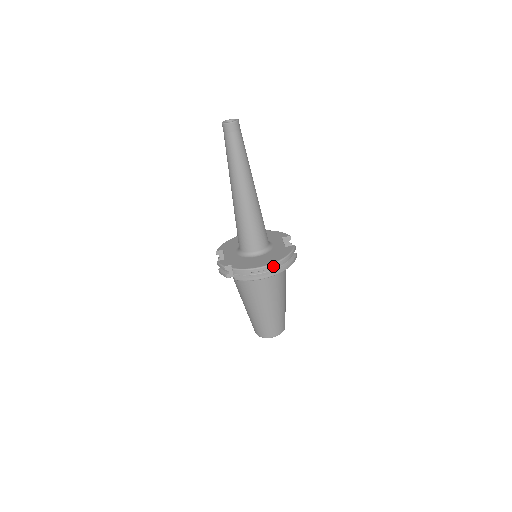
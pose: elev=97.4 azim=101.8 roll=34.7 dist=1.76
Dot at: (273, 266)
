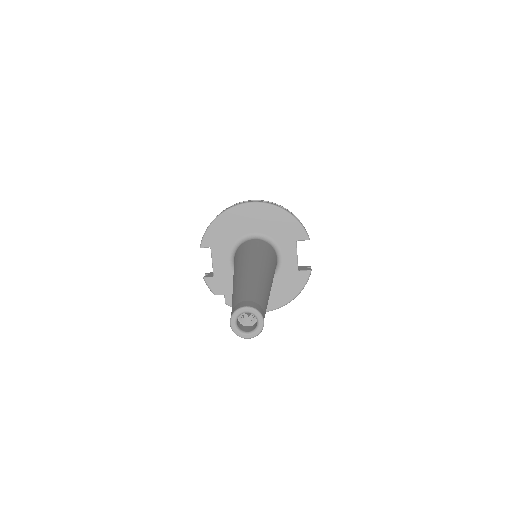
Dot at: (277, 308)
